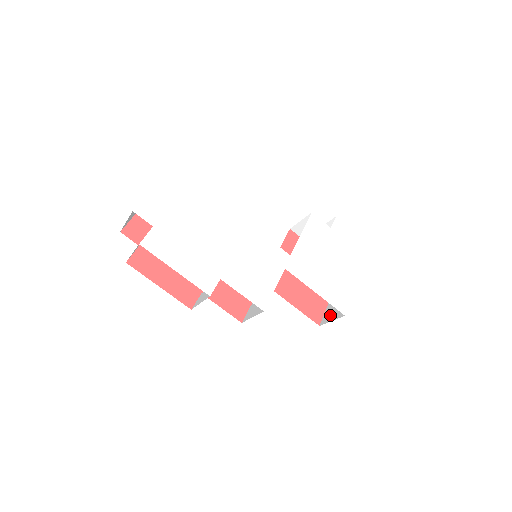
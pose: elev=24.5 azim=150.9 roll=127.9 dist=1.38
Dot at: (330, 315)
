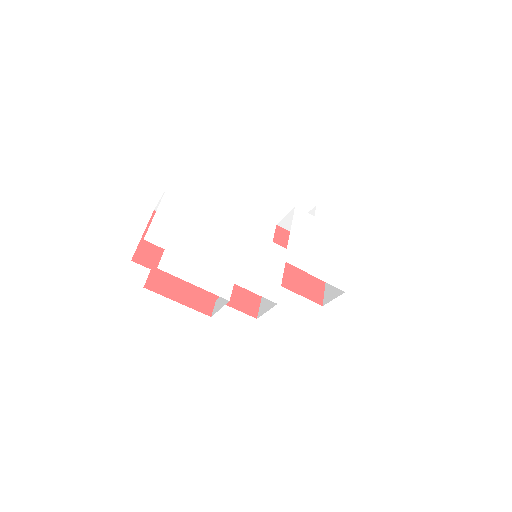
Dot at: (330, 294)
